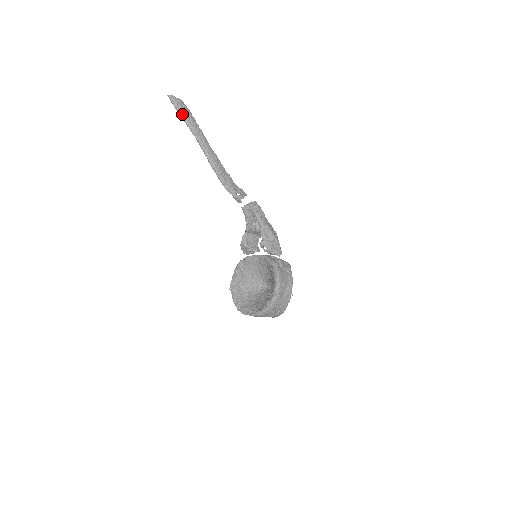
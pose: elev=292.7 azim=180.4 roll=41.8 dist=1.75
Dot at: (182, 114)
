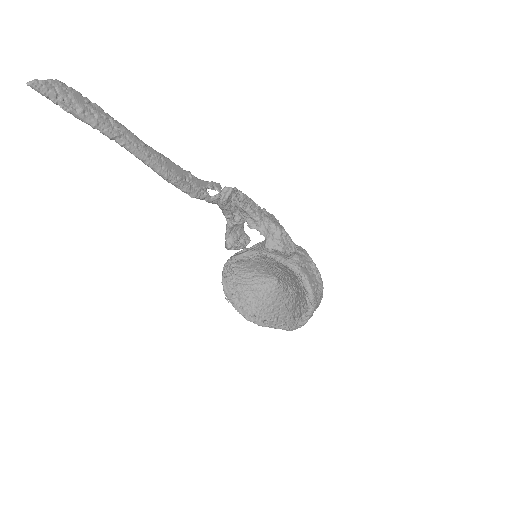
Dot at: (74, 110)
